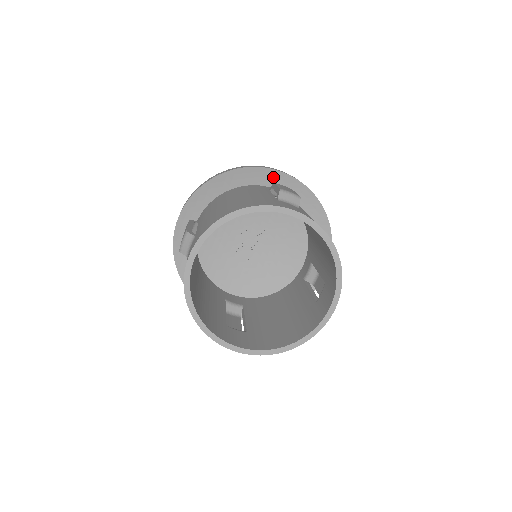
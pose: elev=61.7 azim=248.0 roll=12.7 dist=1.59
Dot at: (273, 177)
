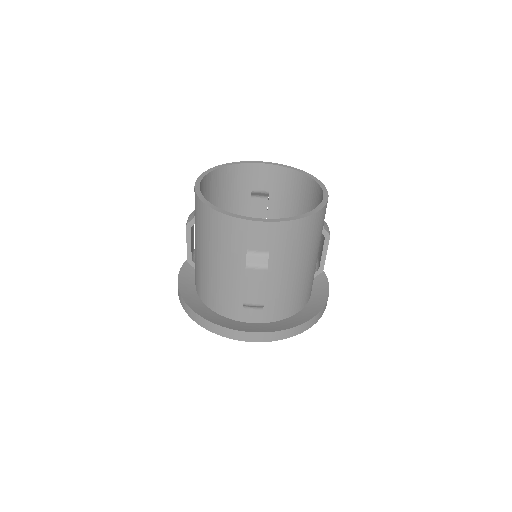
Dot at: occluded
